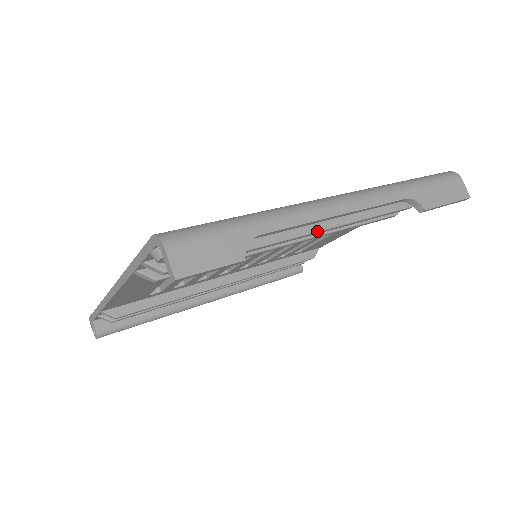
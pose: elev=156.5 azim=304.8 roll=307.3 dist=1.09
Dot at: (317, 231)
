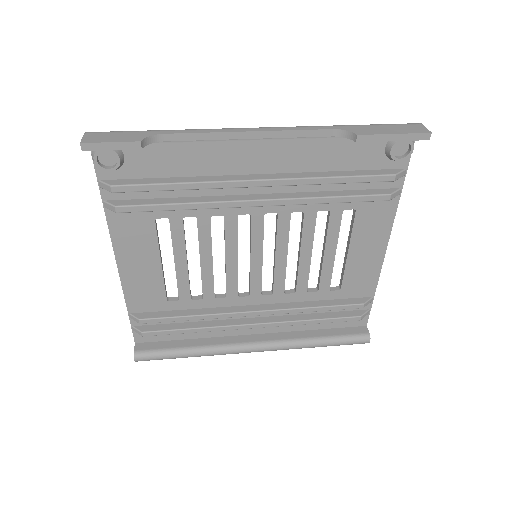
Dot at: (263, 179)
